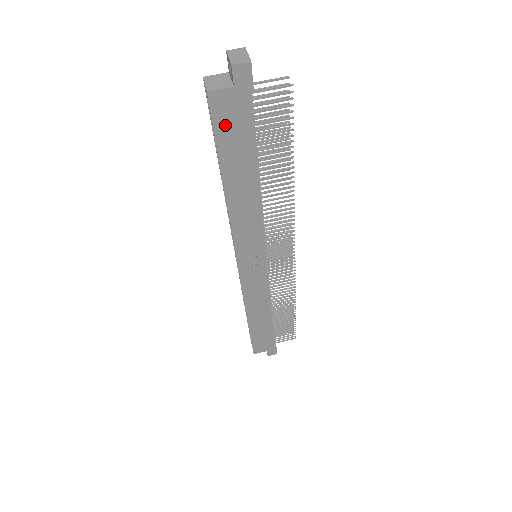
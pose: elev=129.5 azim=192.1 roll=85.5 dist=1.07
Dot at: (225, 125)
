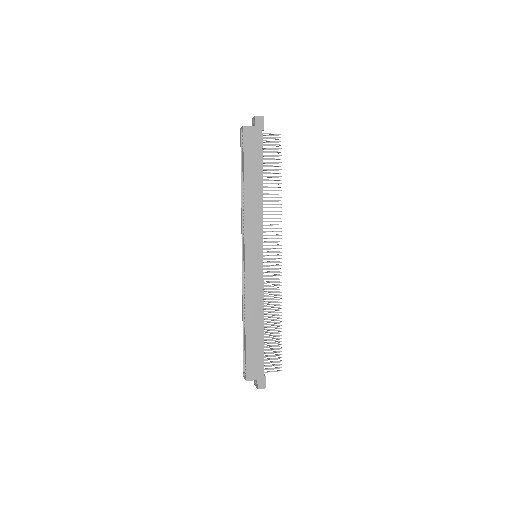
Dot at: (249, 145)
